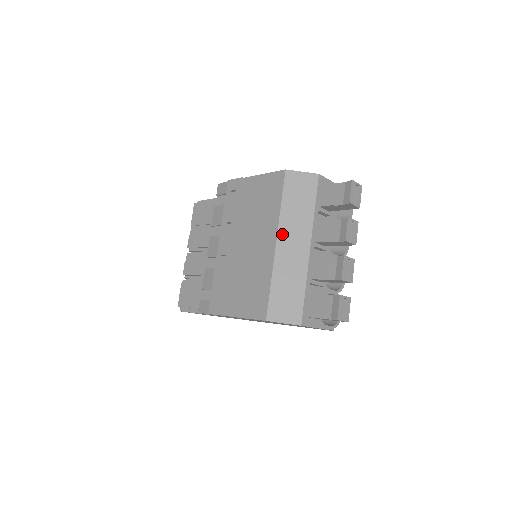
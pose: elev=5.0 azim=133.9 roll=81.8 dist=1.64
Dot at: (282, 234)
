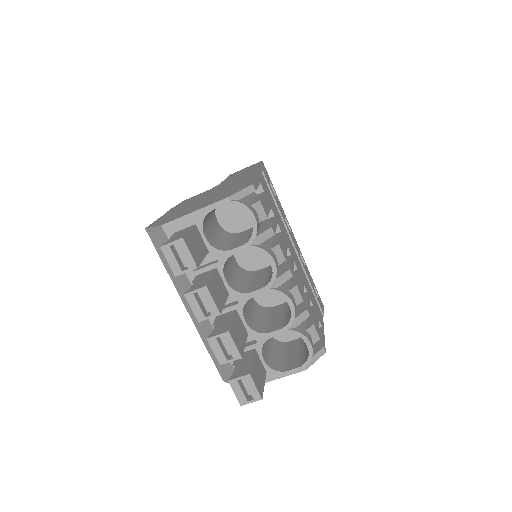
Dot at: (183, 299)
